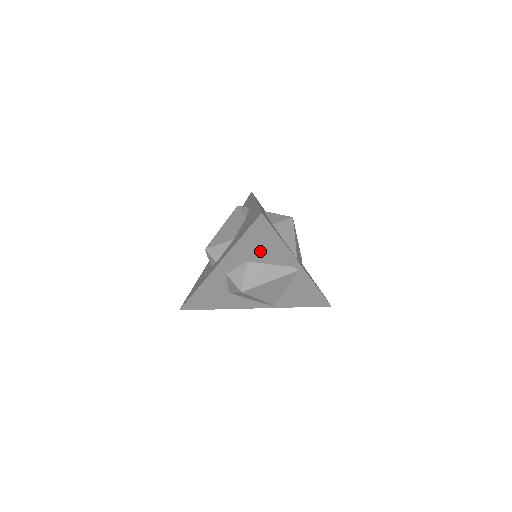
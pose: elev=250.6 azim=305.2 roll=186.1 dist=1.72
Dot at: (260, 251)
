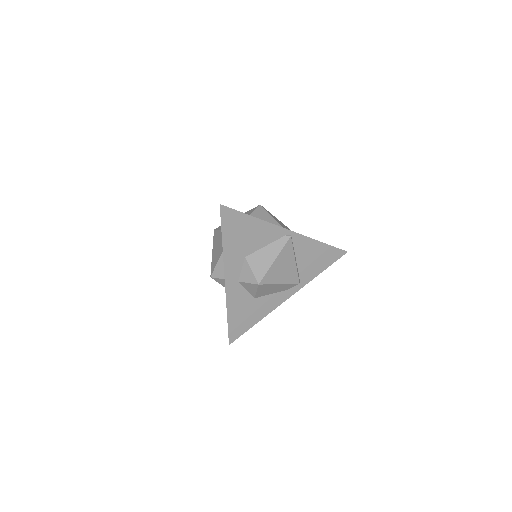
Dot at: (247, 240)
